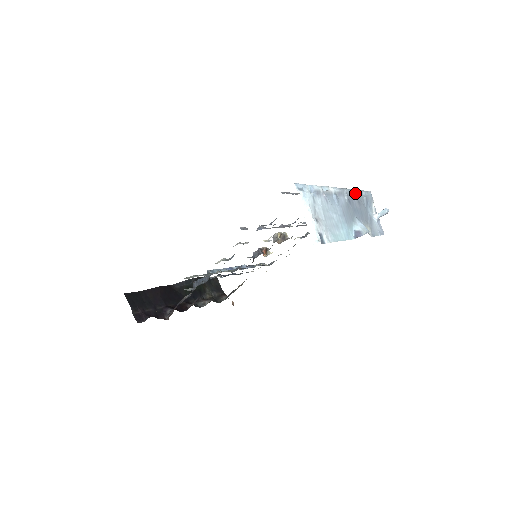
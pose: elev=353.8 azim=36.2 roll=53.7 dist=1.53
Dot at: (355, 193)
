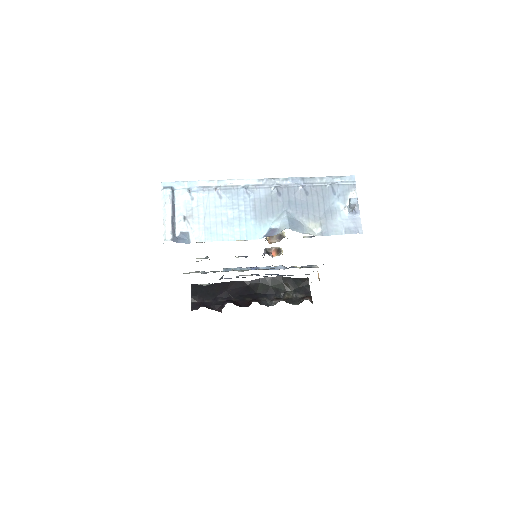
Dot at: (302, 182)
